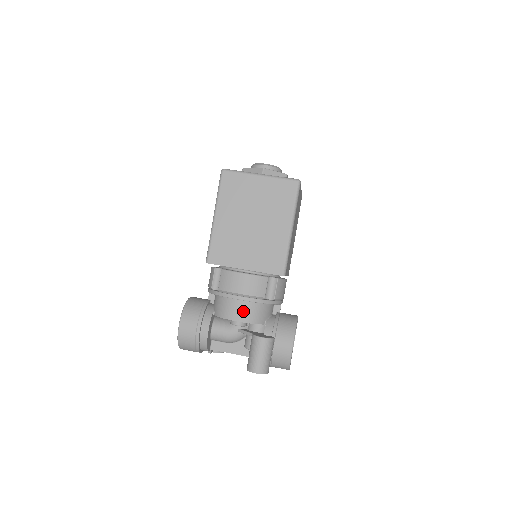
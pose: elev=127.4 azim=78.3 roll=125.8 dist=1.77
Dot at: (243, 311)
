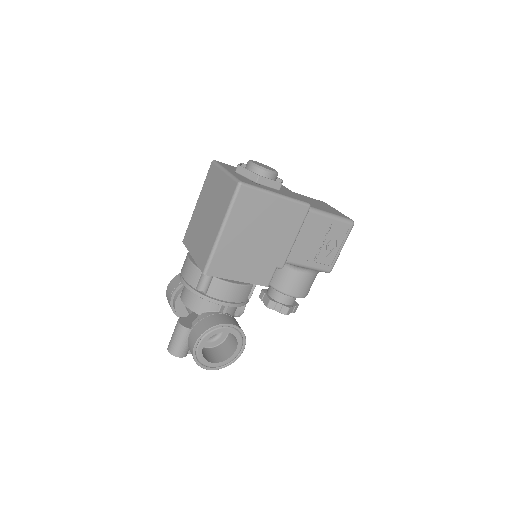
Dot at: (186, 294)
